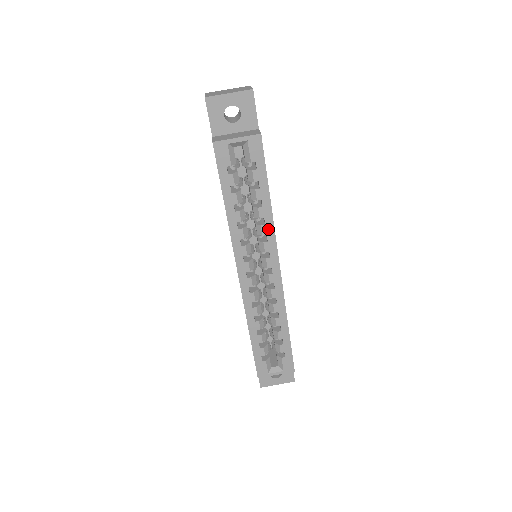
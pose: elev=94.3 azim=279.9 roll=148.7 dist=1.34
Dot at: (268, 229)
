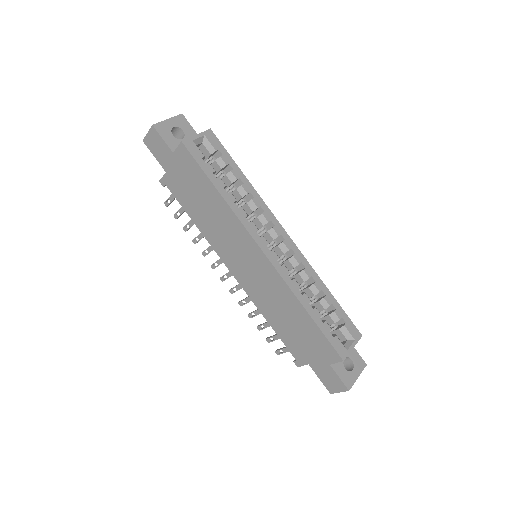
Dot at: (258, 201)
